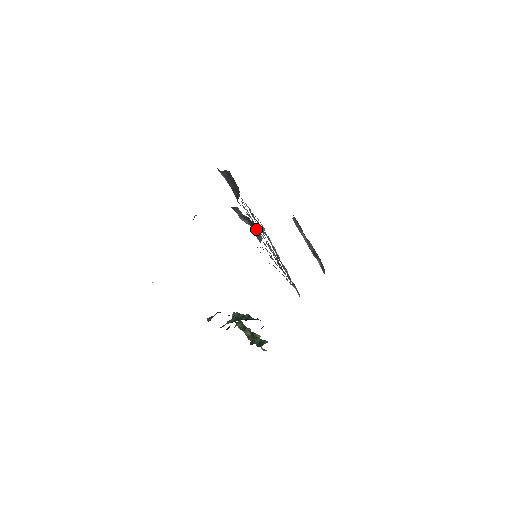
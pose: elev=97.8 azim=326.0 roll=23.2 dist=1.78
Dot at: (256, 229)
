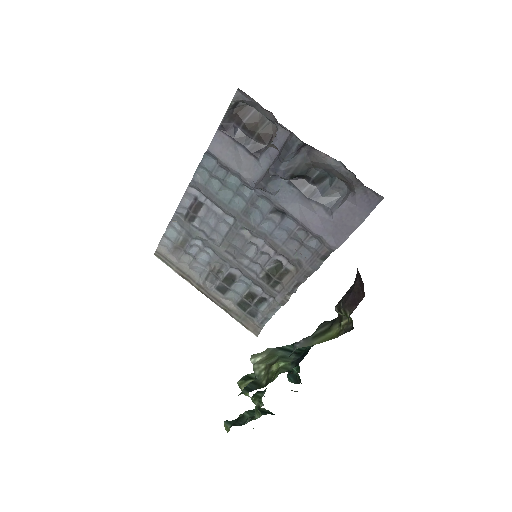
Dot at: (316, 189)
